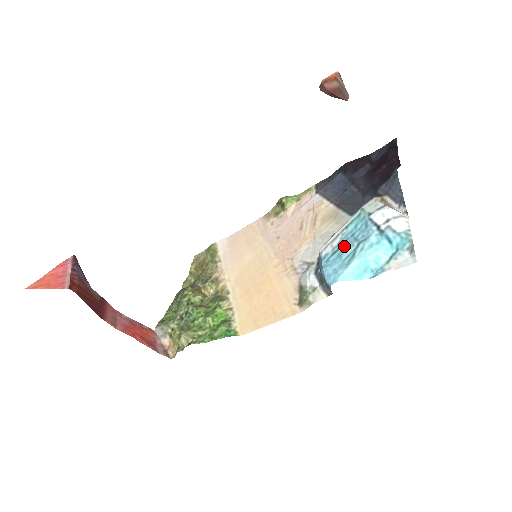
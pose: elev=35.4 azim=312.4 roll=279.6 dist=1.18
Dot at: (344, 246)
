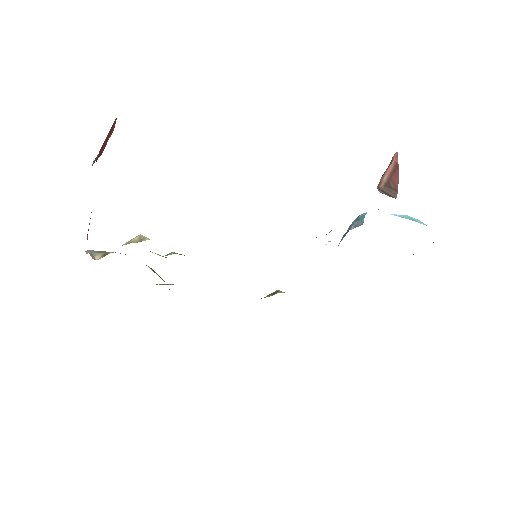
Dot at: occluded
